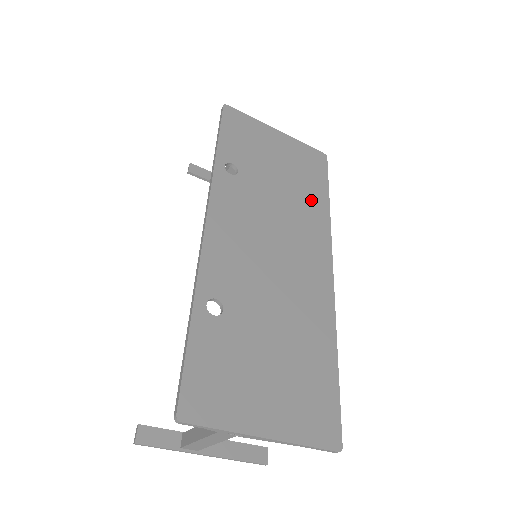
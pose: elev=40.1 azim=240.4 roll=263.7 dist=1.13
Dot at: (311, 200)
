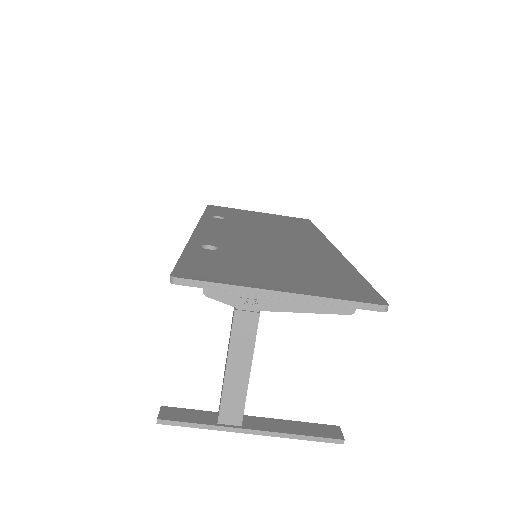
Dot at: (299, 228)
